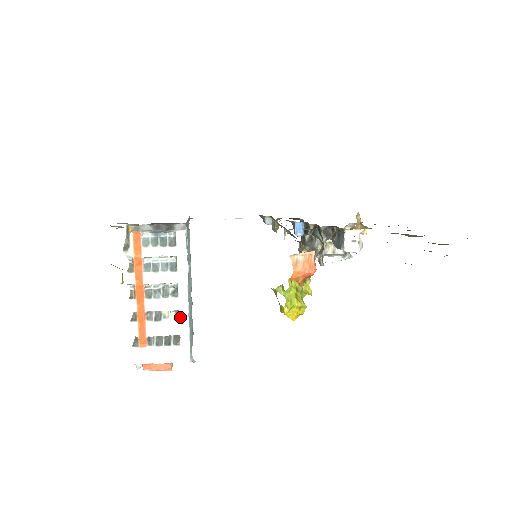
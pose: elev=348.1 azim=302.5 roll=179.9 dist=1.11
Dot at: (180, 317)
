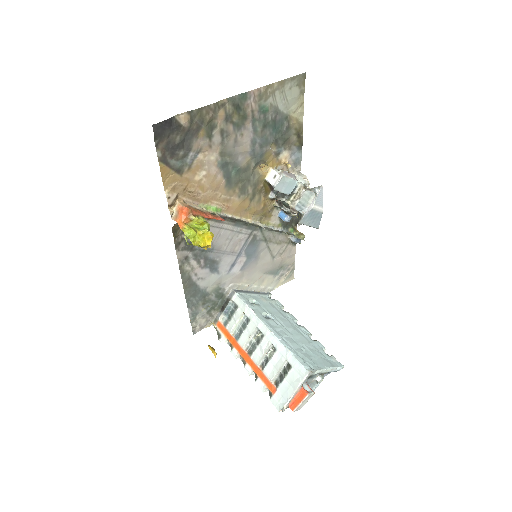
Dot at: (276, 347)
